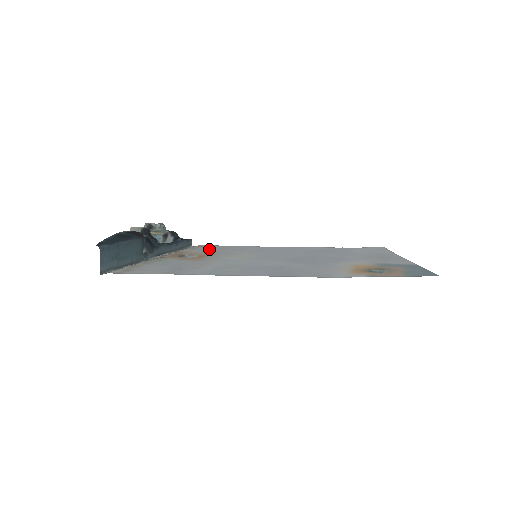
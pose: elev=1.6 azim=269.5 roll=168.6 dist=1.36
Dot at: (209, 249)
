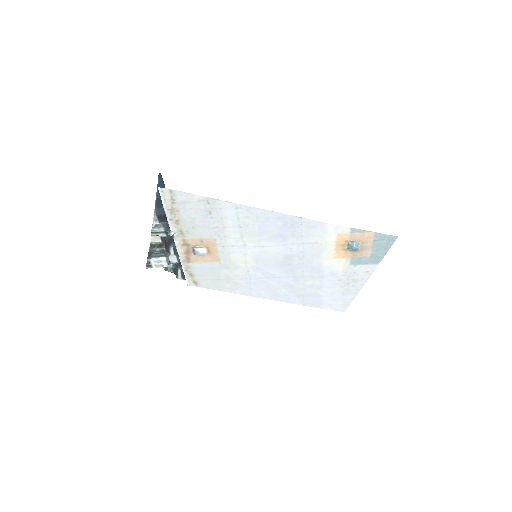
Dot at: (208, 274)
